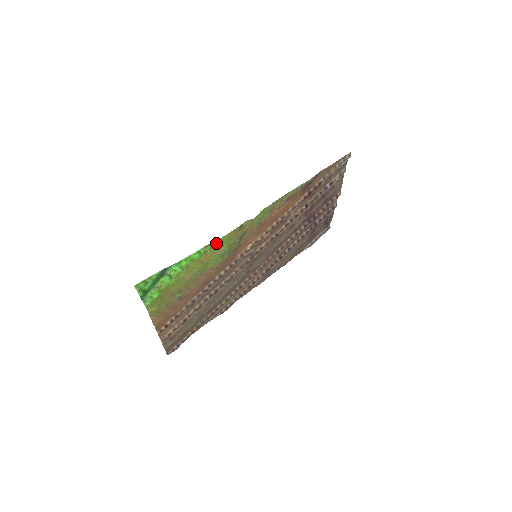
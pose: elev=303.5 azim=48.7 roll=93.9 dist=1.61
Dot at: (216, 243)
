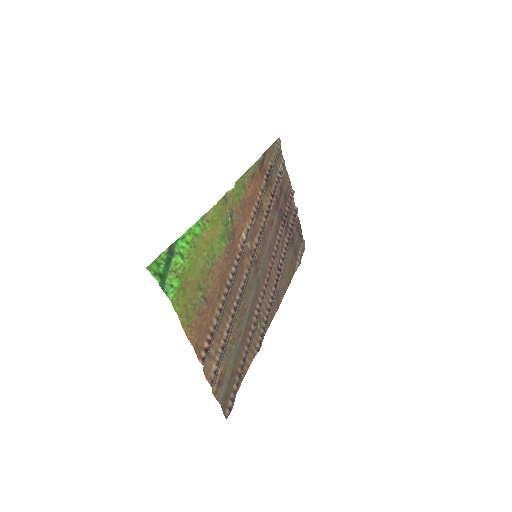
Dot at: (210, 215)
